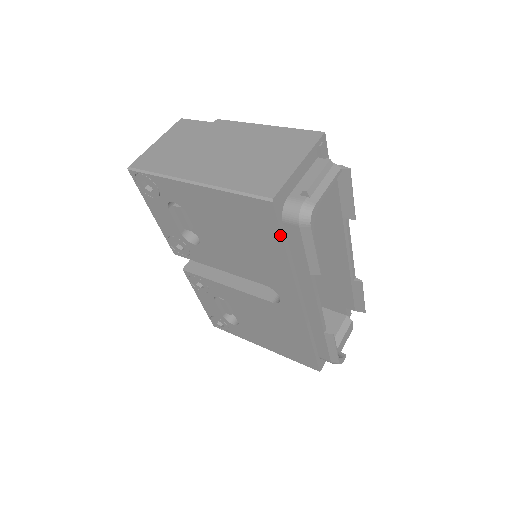
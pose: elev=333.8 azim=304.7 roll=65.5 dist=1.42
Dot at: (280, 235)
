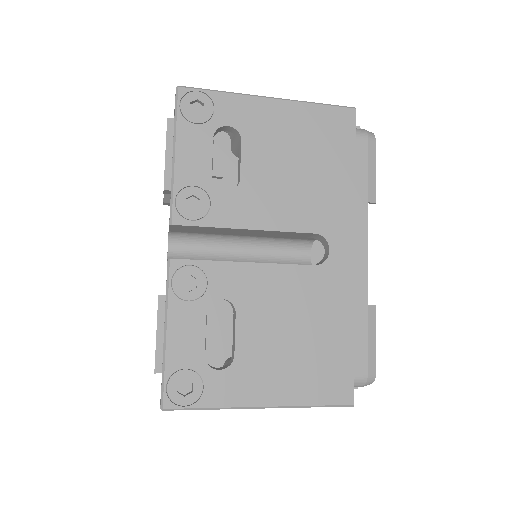
Dot at: (354, 146)
